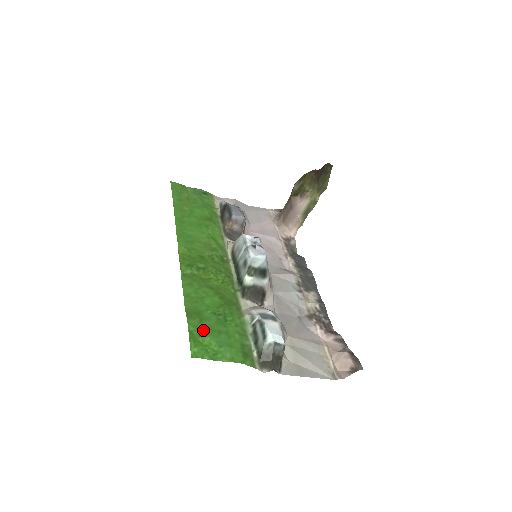
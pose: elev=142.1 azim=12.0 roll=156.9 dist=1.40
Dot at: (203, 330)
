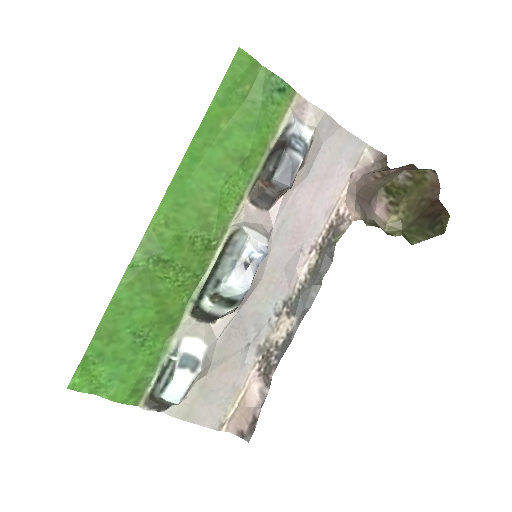
Dot at: (103, 357)
